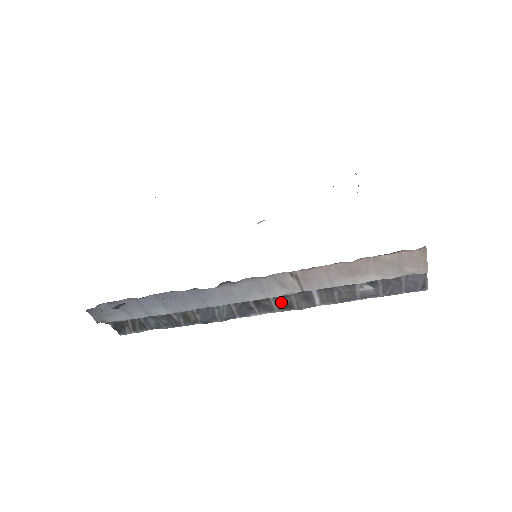
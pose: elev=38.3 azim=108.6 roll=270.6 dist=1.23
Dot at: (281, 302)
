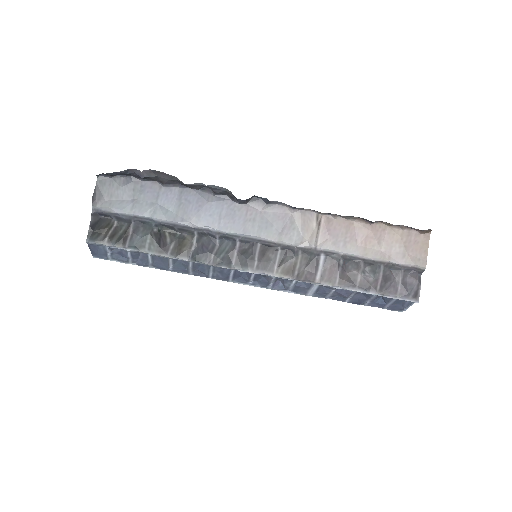
Dot at: (285, 261)
